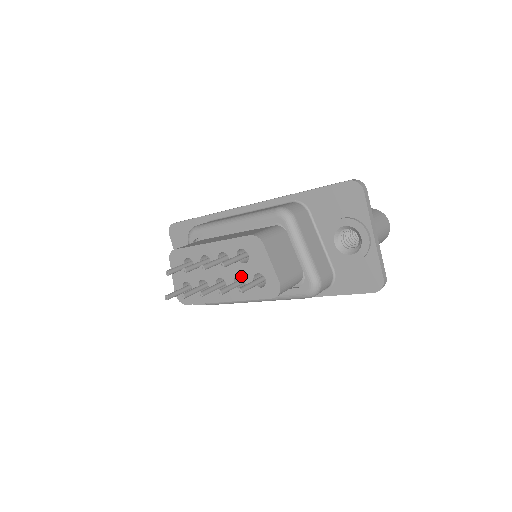
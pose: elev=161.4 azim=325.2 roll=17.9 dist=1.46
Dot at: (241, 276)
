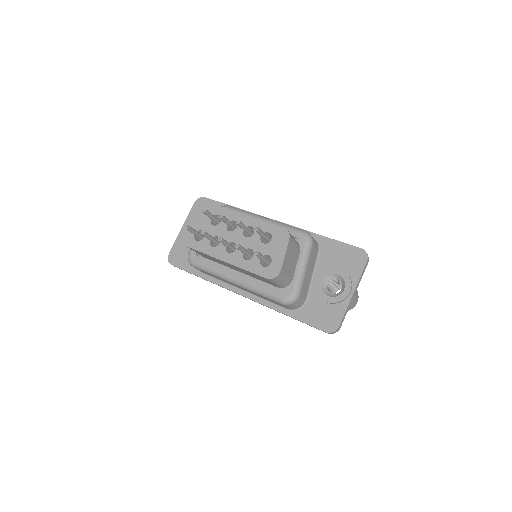
Dot at: (253, 250)
